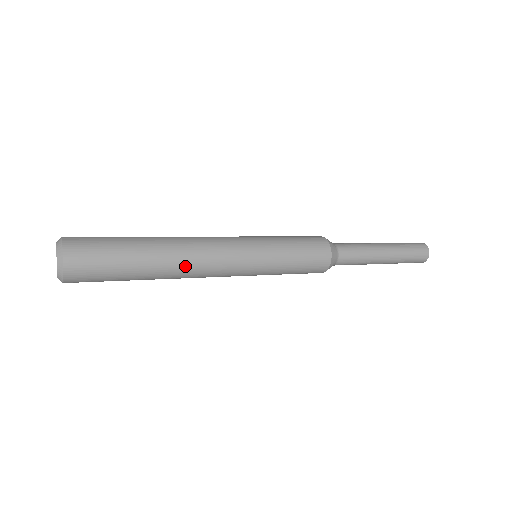
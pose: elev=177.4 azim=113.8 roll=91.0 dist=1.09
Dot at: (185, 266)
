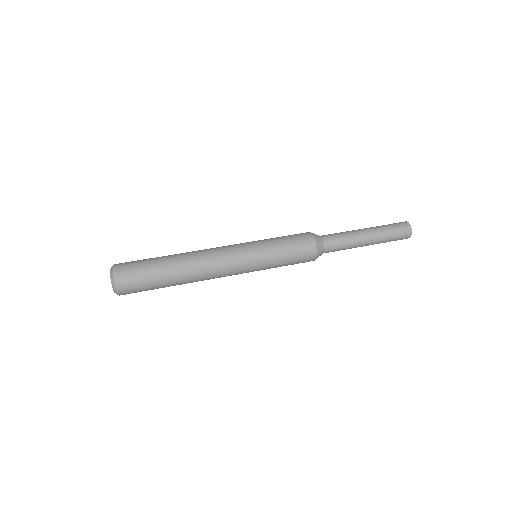
Dot at: (200, 280)
